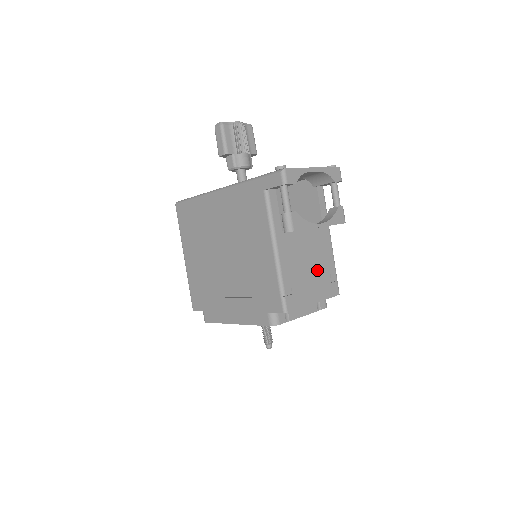
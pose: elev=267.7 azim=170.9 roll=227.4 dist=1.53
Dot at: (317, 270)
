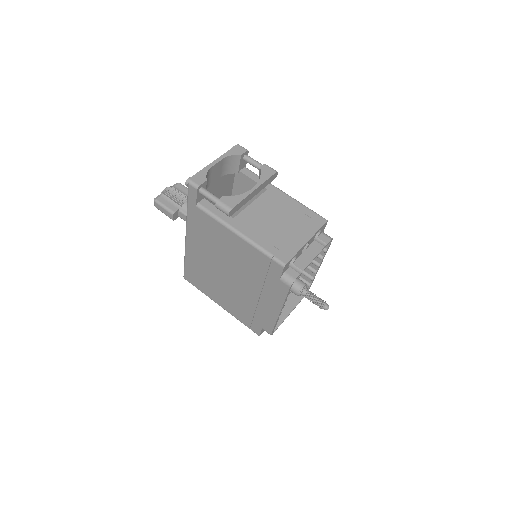
Dot at: (289, 220)
